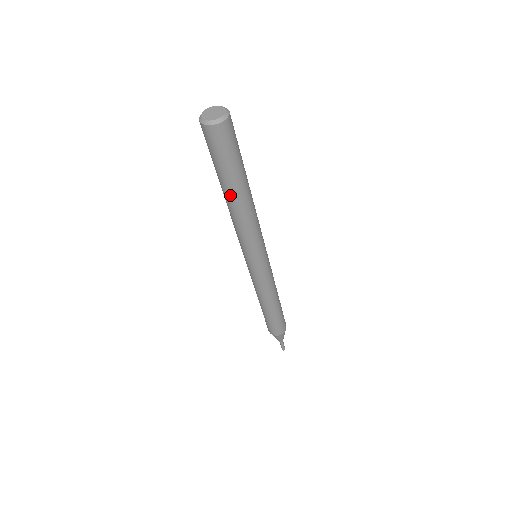
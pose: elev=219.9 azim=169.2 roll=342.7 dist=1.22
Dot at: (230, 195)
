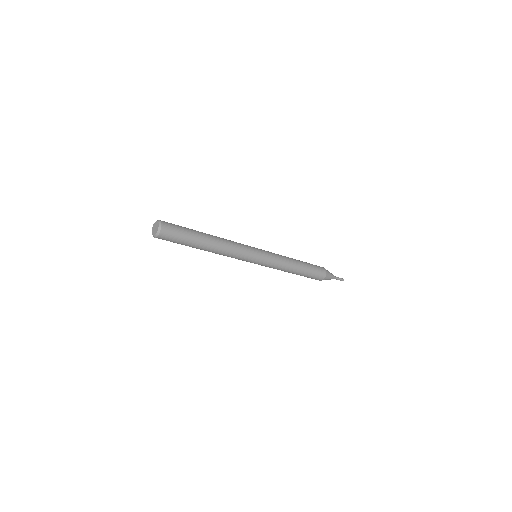
Dot at: occluded
